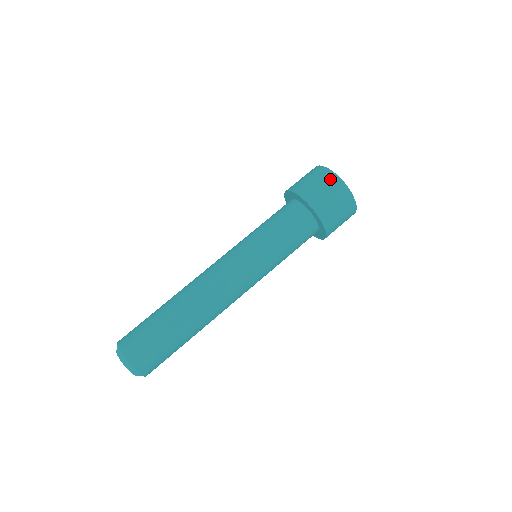
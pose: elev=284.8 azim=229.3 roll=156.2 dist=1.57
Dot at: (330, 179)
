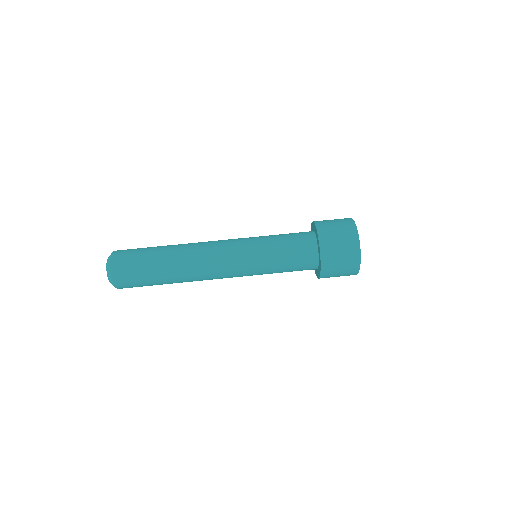
Dot at: (353, 263)
